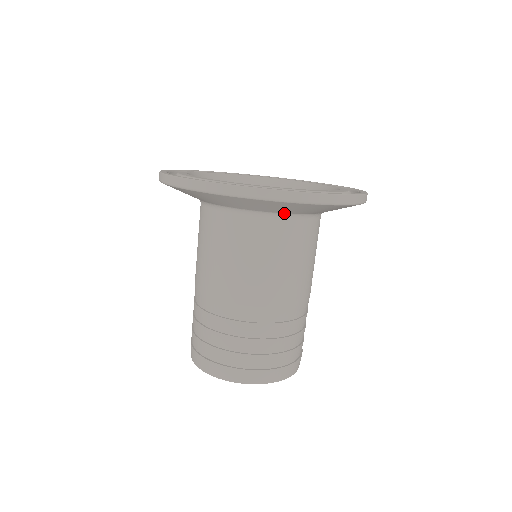
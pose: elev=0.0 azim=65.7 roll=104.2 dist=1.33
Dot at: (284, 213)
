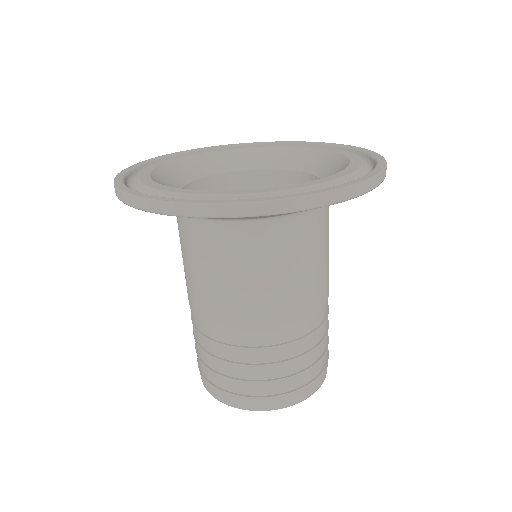
Dot at: (293, 213)
